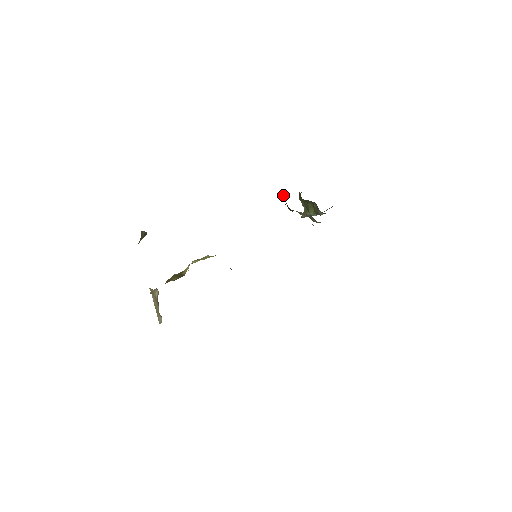
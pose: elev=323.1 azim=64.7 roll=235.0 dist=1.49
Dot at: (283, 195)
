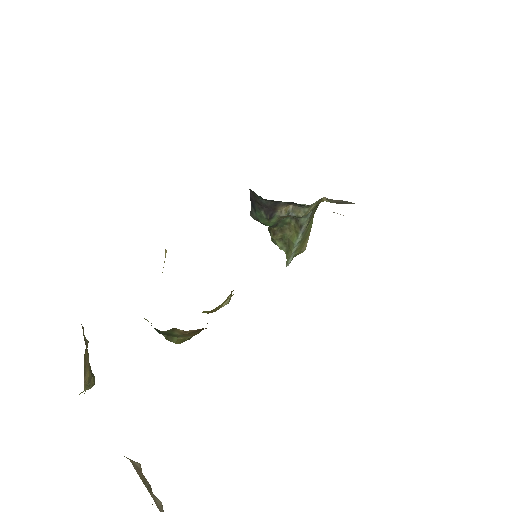
Dot at: (251, 210)
